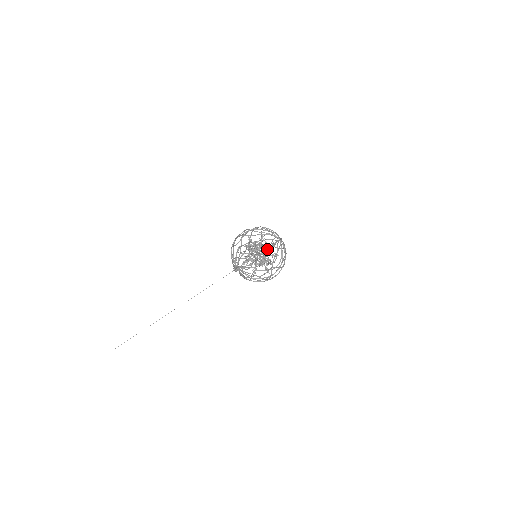
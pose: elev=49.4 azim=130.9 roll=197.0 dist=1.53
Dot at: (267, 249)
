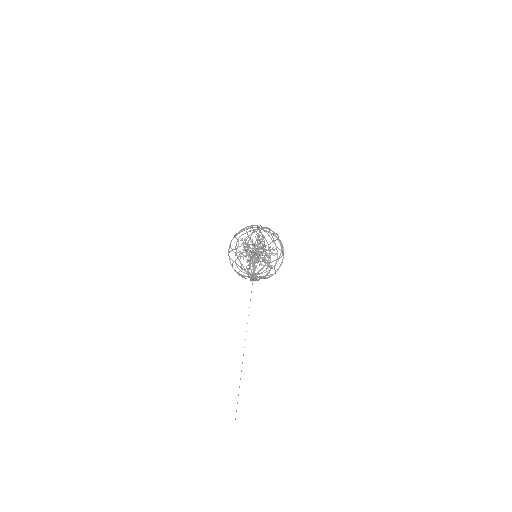
Dot at: (265, 246)
